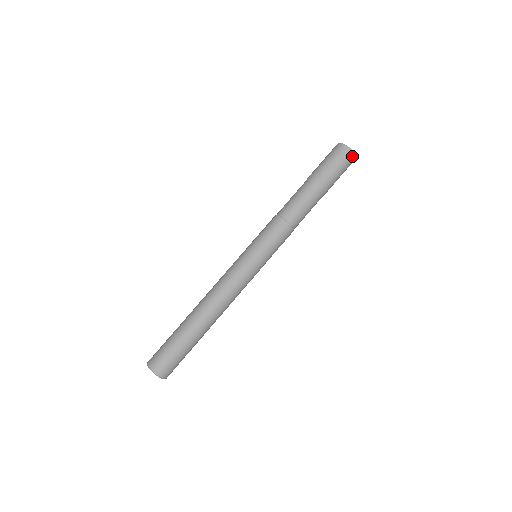
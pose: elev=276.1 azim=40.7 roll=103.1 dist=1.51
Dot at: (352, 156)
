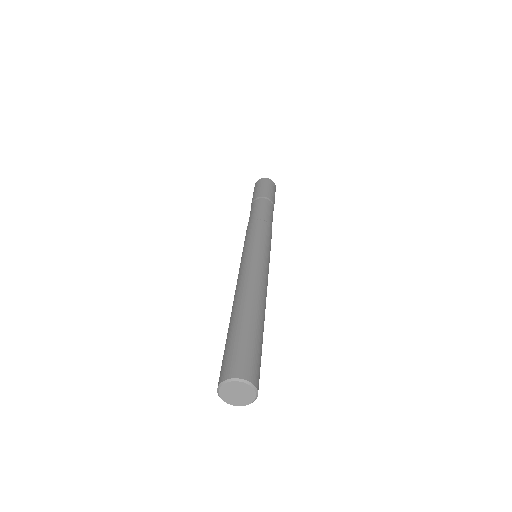
Dot at: (264, 180)
